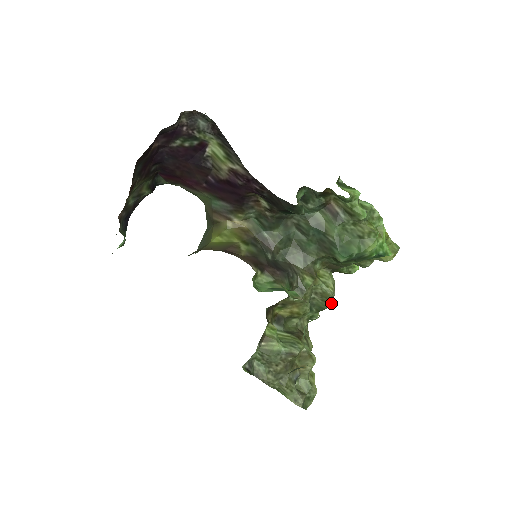
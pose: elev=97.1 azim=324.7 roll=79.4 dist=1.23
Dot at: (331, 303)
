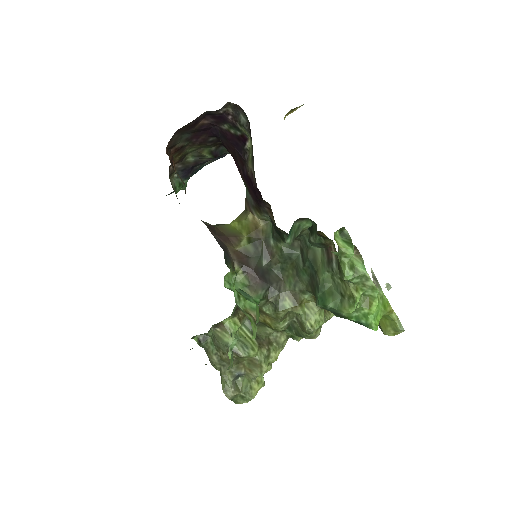
Dot at: (311, 336)
